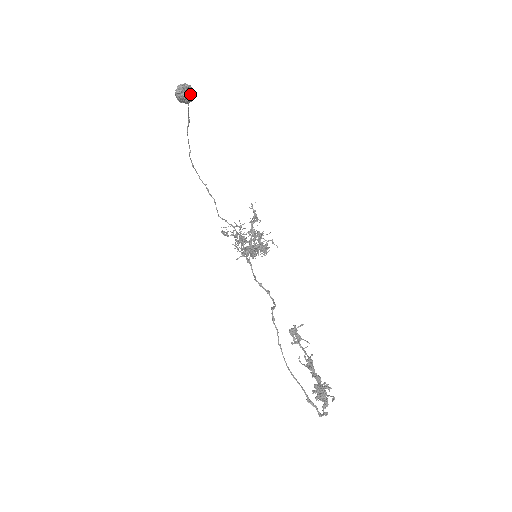
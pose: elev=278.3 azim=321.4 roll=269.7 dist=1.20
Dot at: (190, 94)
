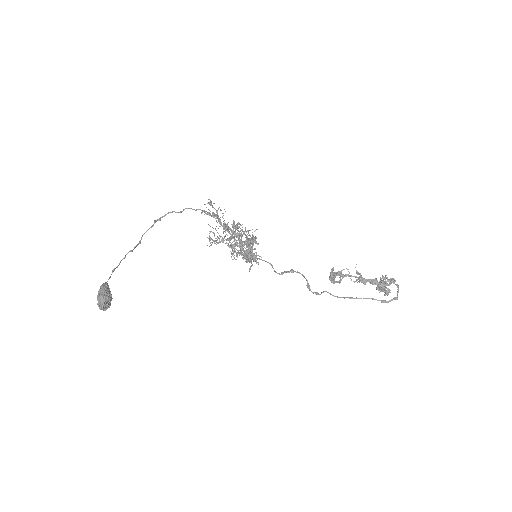
Dot at: (107, 296)
